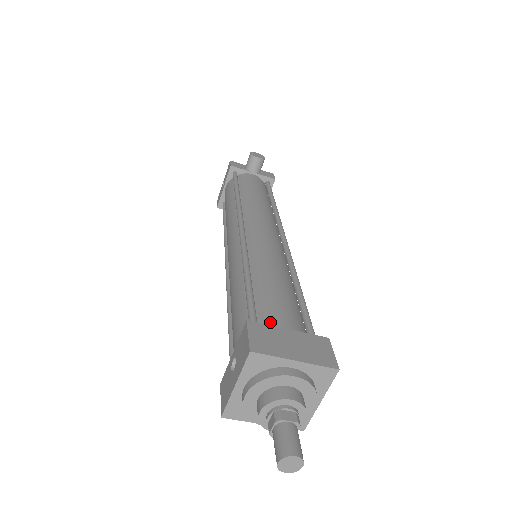
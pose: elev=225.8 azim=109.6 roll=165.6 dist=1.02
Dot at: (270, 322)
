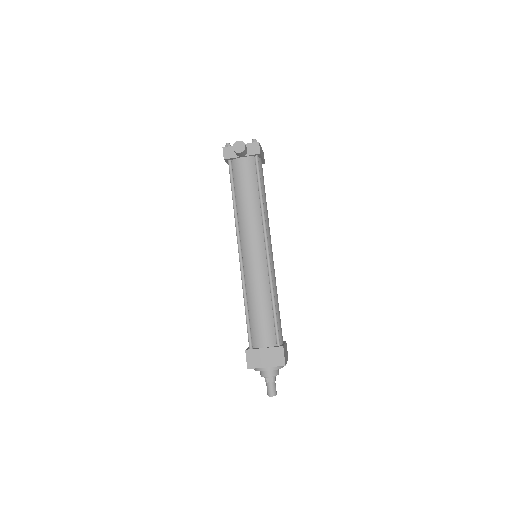
Dot at: (257, 342)
